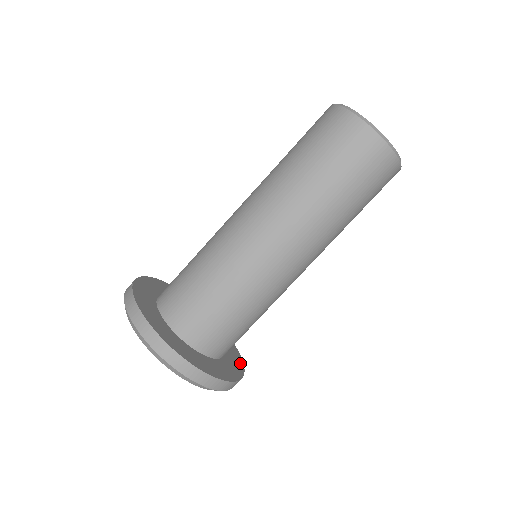
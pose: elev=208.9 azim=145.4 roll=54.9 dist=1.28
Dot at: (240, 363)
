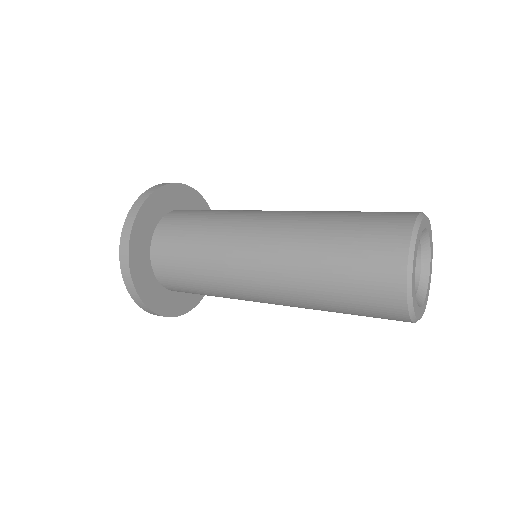
Dot at: occluded
